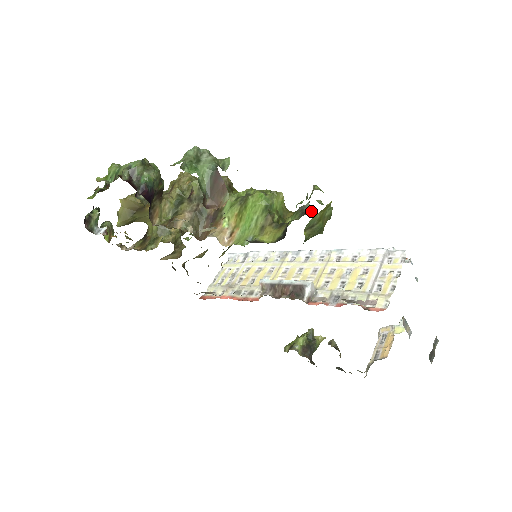
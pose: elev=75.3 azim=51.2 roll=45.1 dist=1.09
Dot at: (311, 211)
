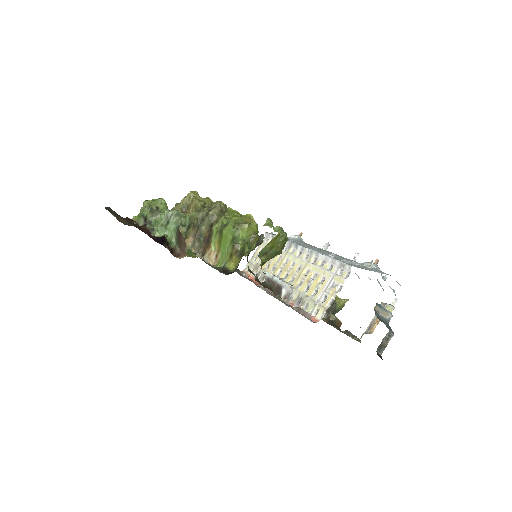
Dot at: occluded
